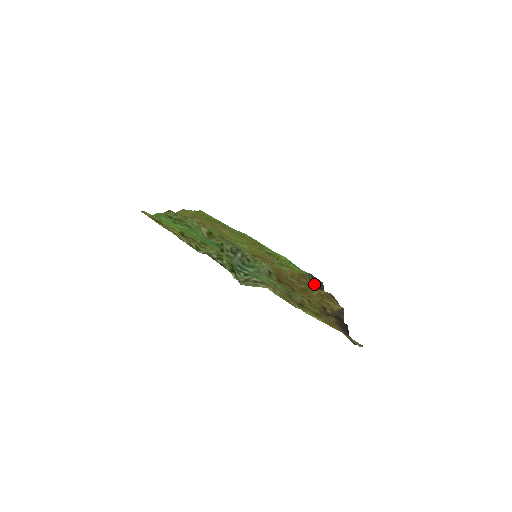
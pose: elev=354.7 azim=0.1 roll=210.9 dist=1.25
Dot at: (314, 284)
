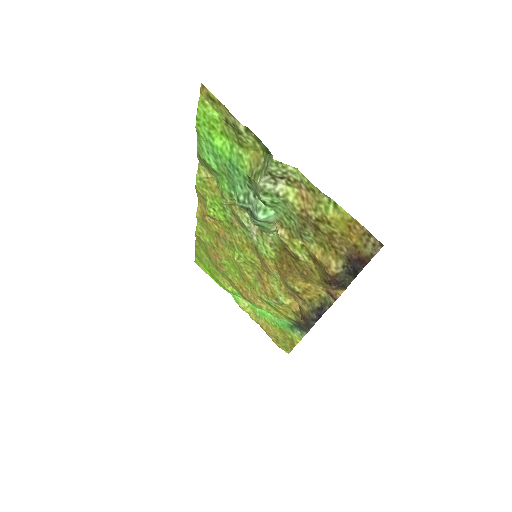
Dot at: (300, 323)
